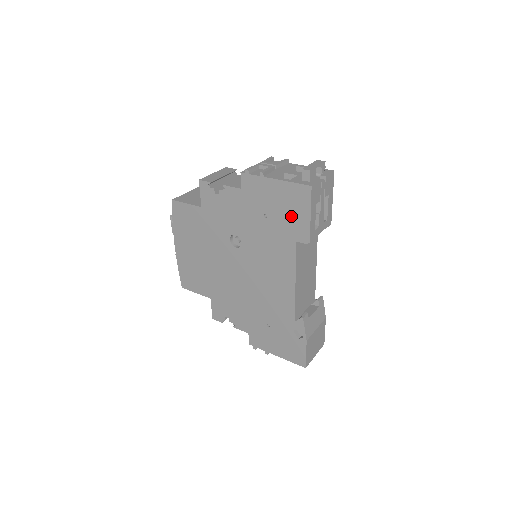
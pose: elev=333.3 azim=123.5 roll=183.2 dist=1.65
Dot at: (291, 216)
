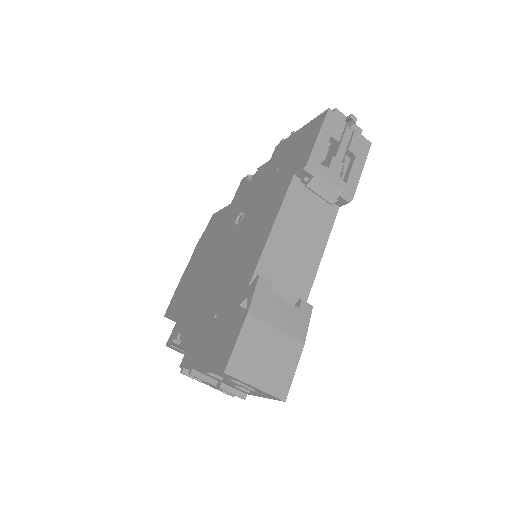
Dot at: (300, 151)
